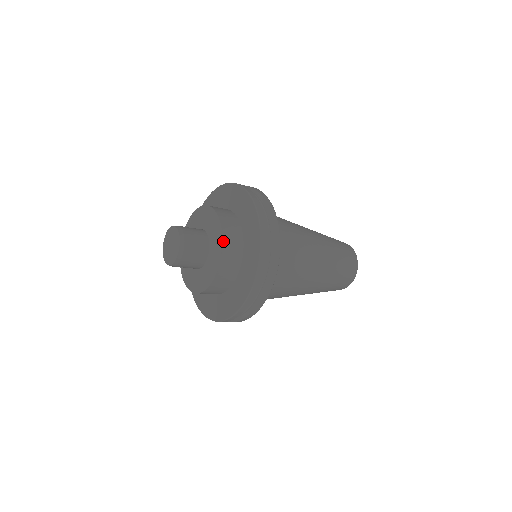
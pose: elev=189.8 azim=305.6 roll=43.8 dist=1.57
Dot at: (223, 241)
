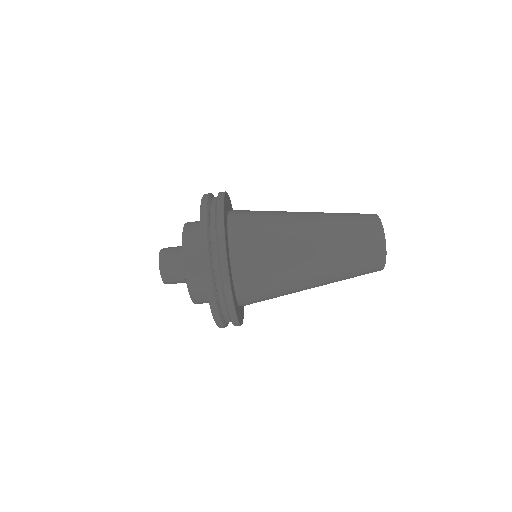
Dot at: (183, 245)
